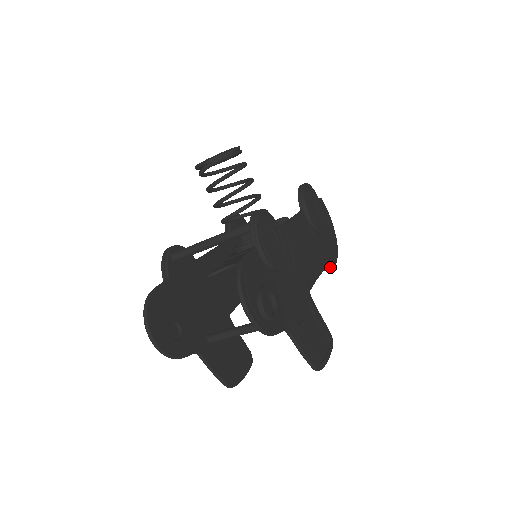
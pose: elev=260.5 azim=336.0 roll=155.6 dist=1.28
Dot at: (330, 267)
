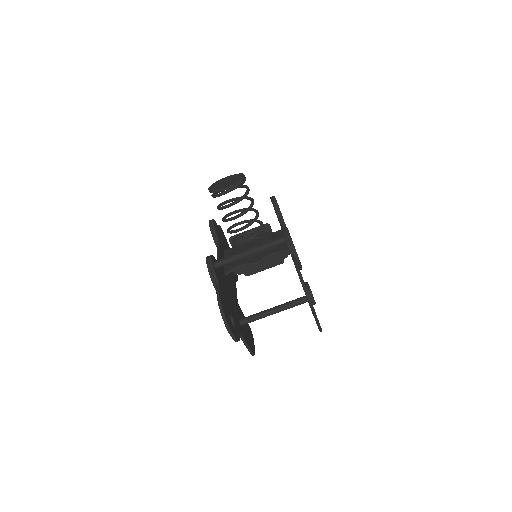
Dot at: occluded
